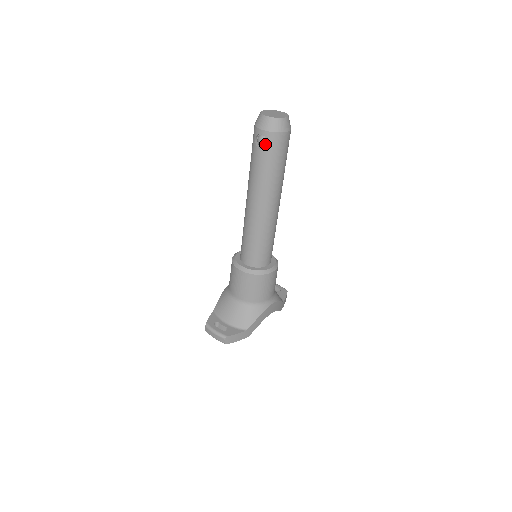
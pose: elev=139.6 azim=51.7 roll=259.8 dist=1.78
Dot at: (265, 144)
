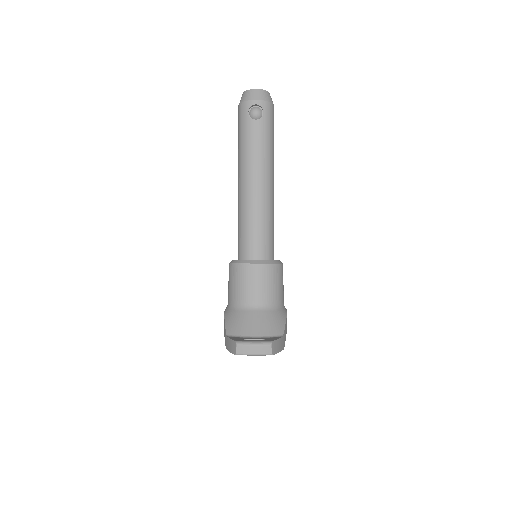
Dot at: (260, 114)
